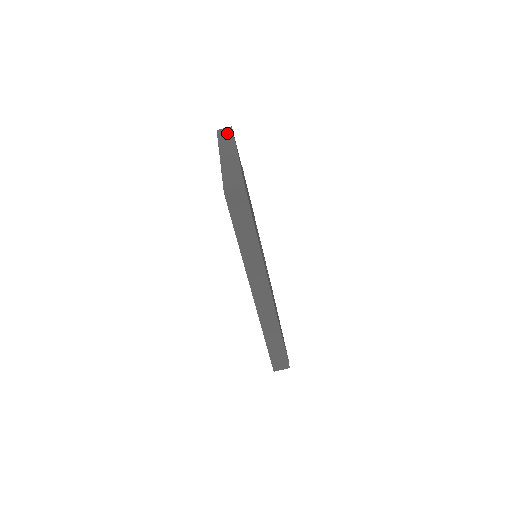
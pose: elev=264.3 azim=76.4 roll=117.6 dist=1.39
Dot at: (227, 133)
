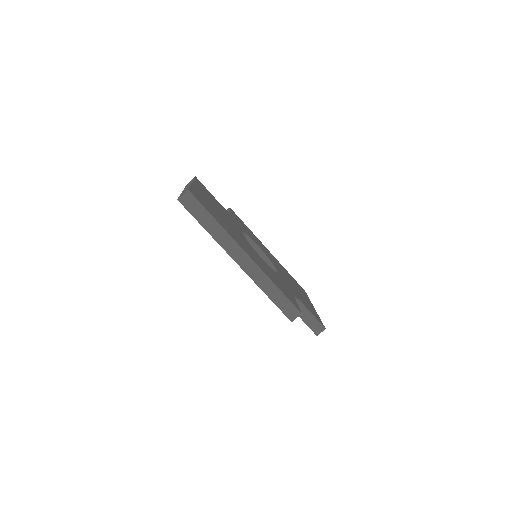
Dot at: (191, 180)
